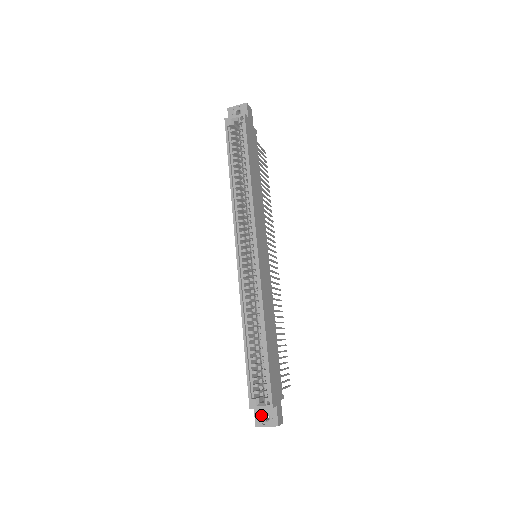
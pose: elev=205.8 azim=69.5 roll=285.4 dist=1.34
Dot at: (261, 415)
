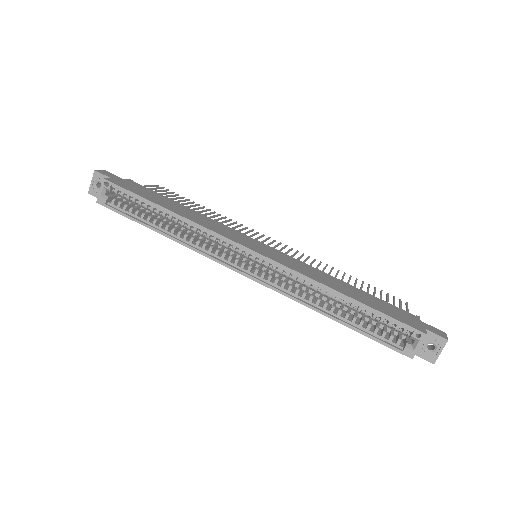
Dot at: (425, 351)
